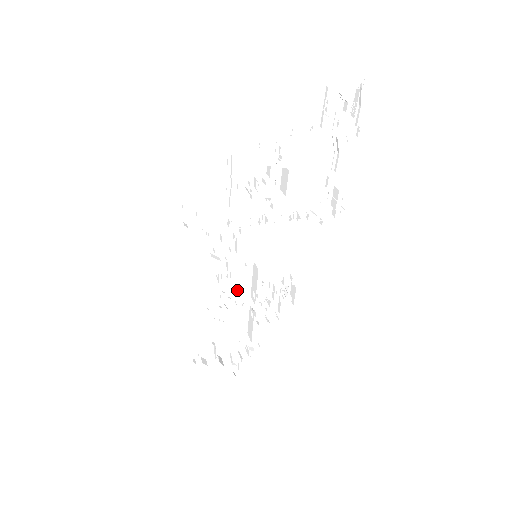
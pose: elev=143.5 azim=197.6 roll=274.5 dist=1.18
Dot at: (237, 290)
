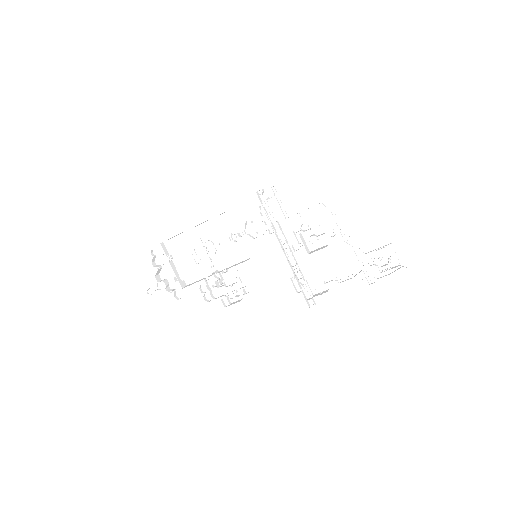
Dot at: (224, 255)
